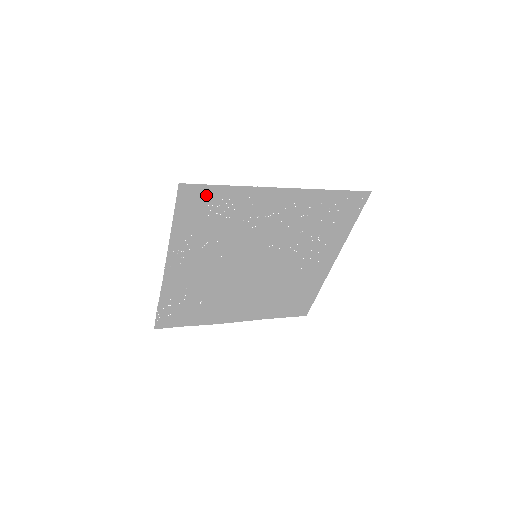
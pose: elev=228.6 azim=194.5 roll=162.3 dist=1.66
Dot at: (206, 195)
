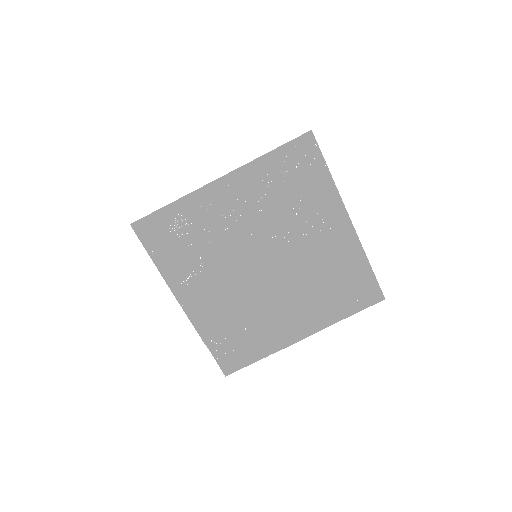
Dot at: (159, 222)
